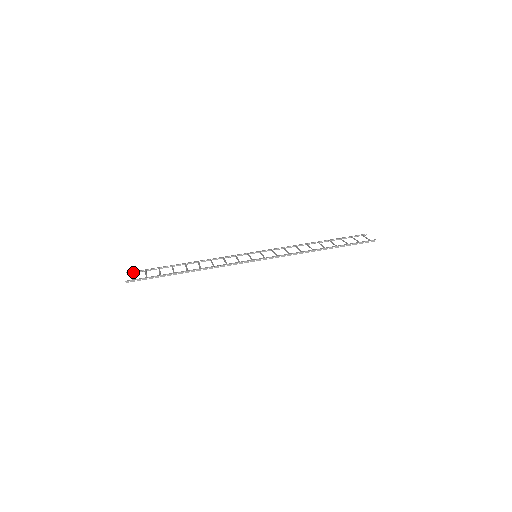
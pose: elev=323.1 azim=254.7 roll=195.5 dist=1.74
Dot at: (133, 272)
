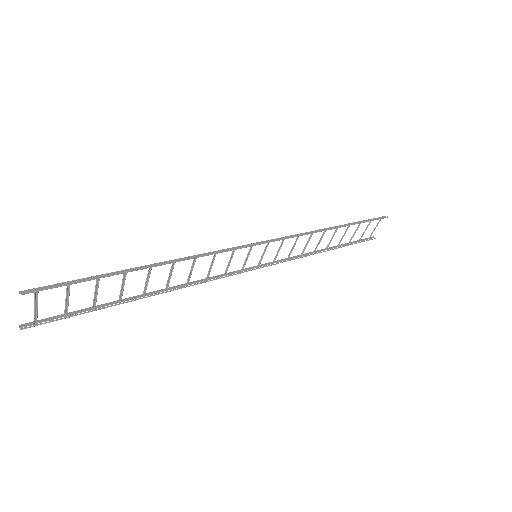
Dot at: (37, 324)
